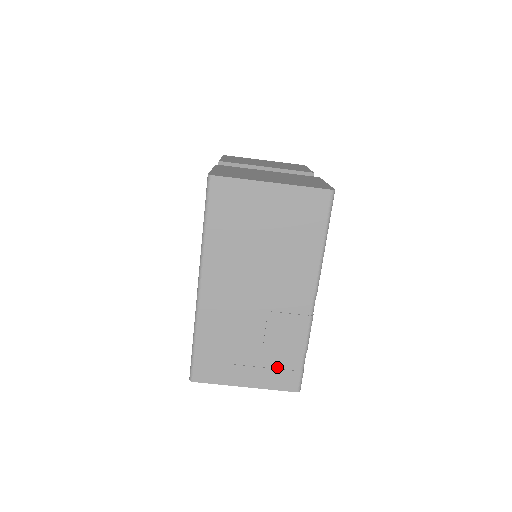
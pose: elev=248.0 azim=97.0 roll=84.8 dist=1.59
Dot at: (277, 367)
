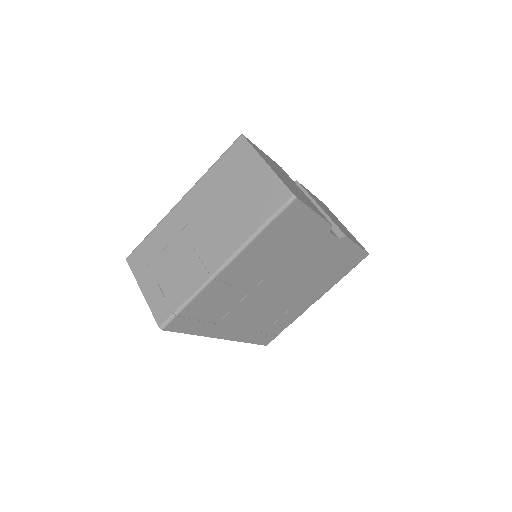
Dot at: (166, 296)
